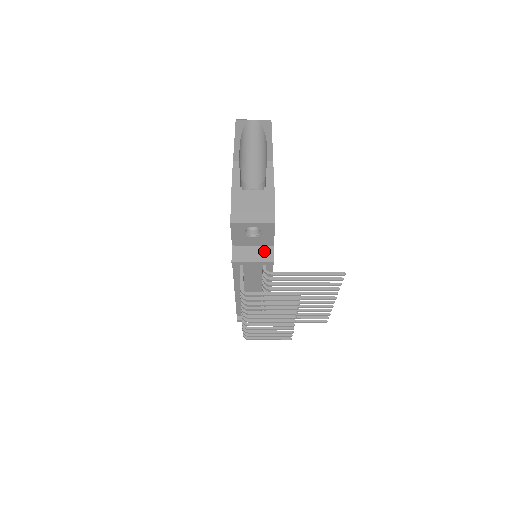
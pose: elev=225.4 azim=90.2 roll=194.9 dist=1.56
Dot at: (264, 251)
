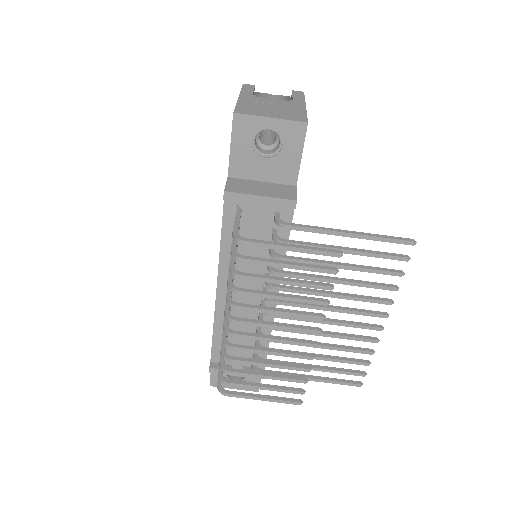
Dot at: (280, 188)
